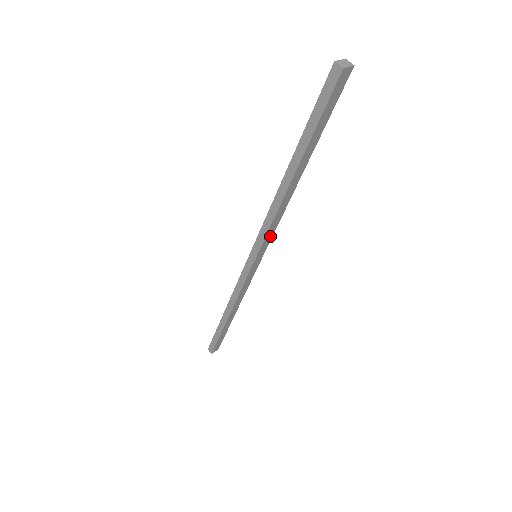
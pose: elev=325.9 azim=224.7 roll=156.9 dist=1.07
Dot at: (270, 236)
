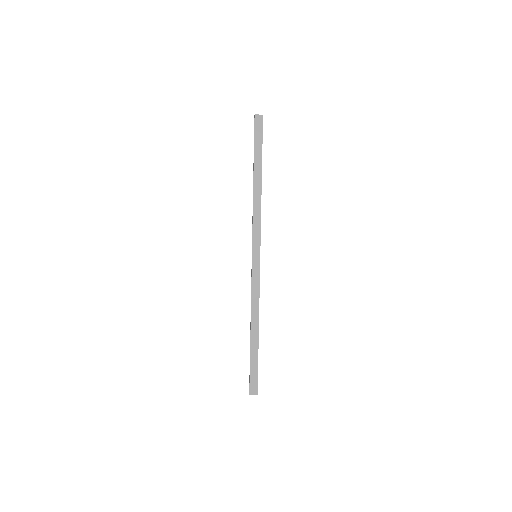
Dot at: (258, 233)
